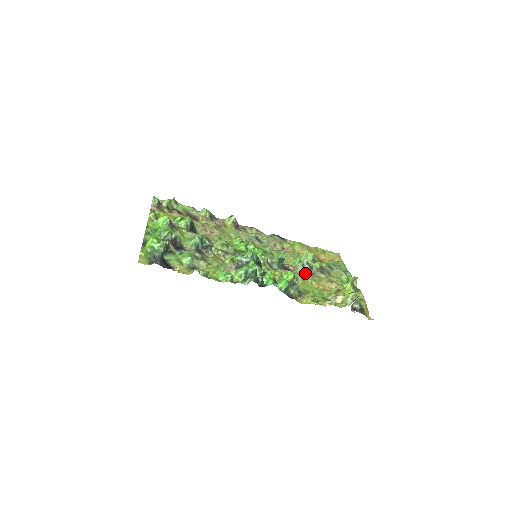
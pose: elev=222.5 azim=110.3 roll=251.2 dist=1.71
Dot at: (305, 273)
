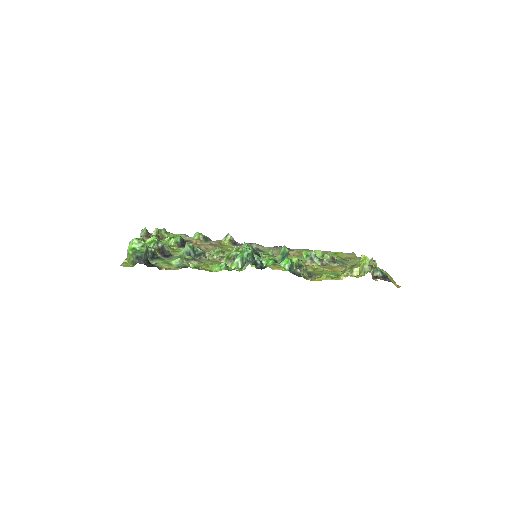
Dot at: occluded
